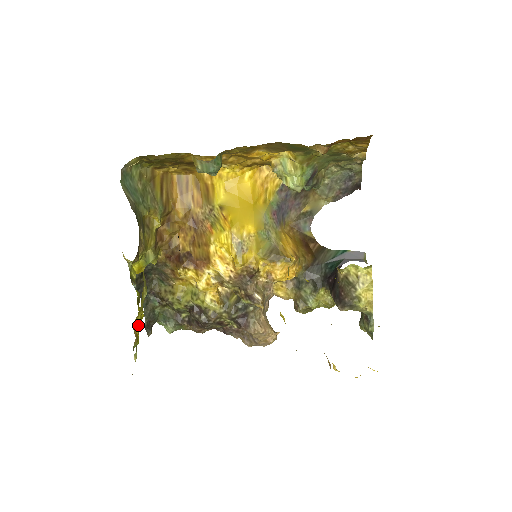
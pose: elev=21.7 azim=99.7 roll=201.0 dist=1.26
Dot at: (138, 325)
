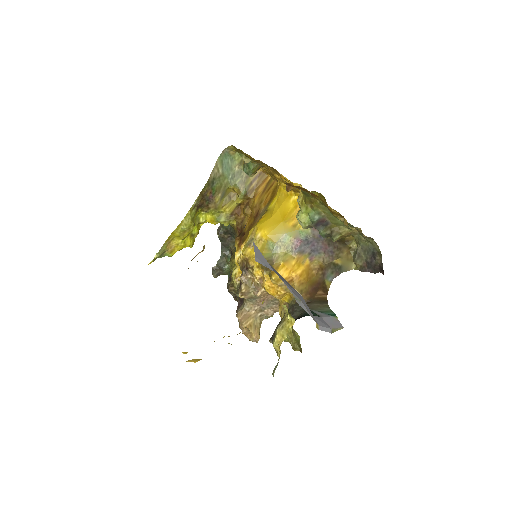
Dot at: (177, 245)
